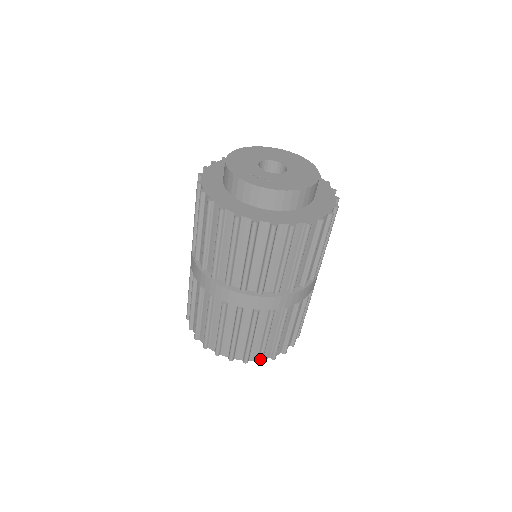
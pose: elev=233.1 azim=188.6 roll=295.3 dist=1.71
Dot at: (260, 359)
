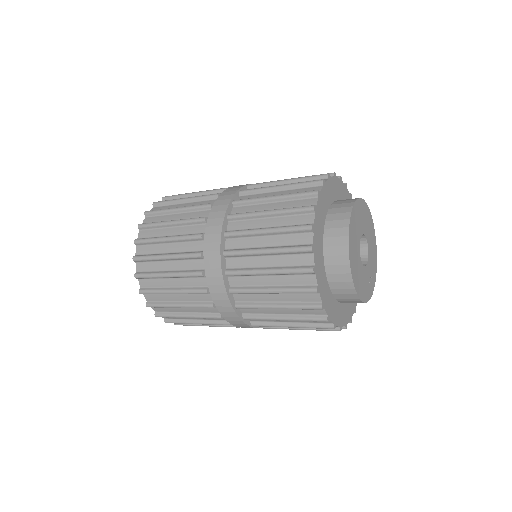
Dot at: occluded
